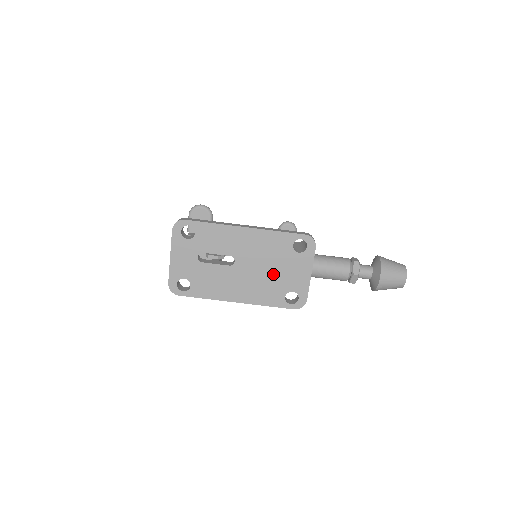
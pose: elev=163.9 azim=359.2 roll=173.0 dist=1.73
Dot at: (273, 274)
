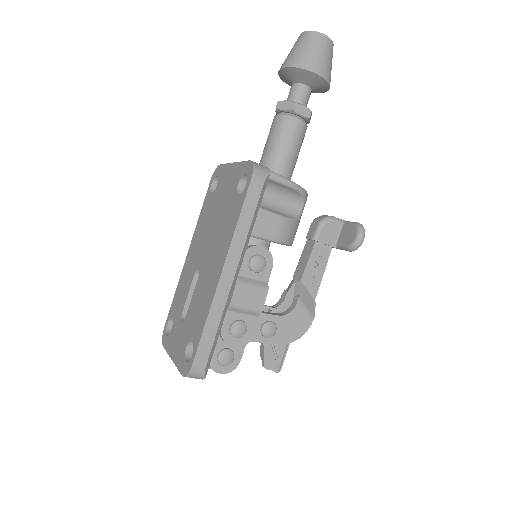
Dot at: (219, 216)
